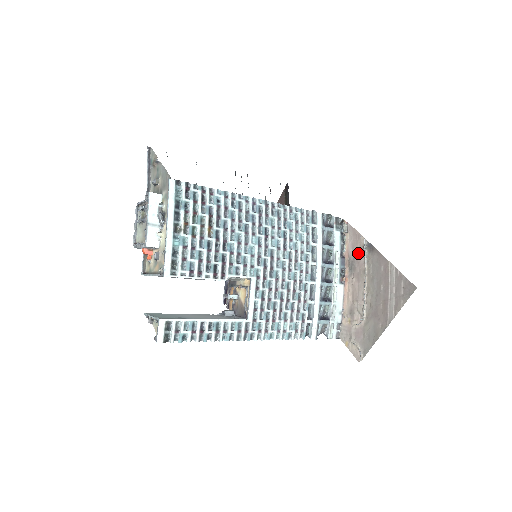
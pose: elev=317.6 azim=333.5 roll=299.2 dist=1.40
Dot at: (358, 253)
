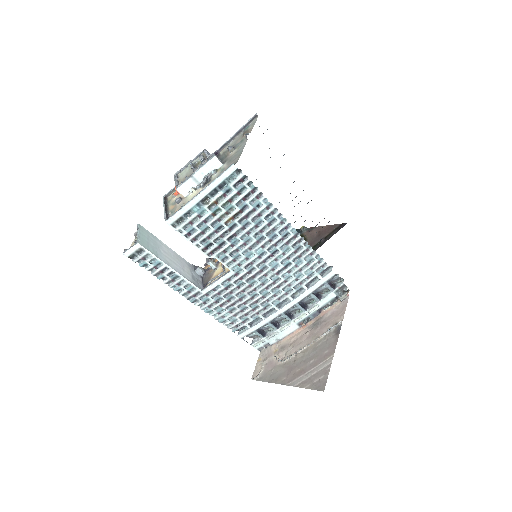
Dot at: (329, 322)
